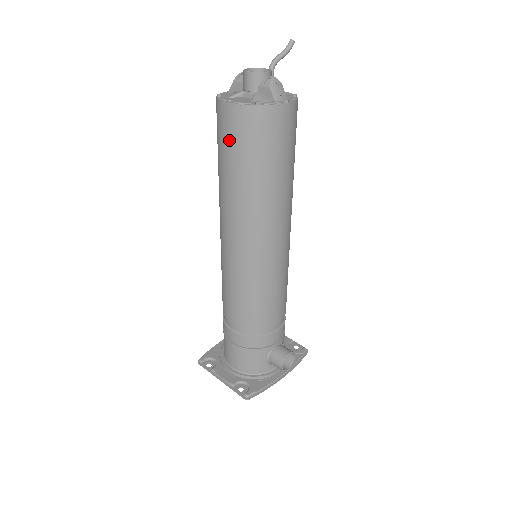
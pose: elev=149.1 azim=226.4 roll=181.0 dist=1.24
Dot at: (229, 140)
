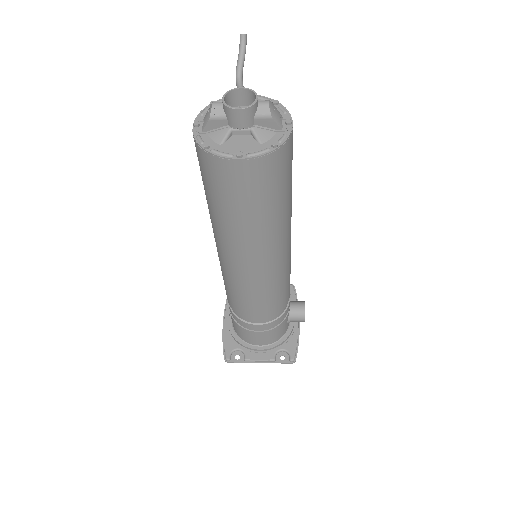
Dot at: (245, 192)
